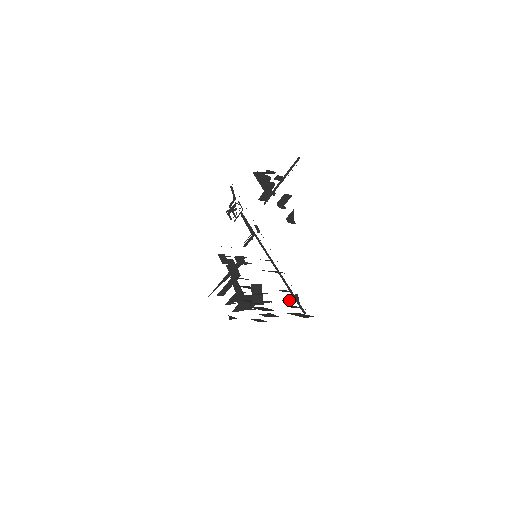
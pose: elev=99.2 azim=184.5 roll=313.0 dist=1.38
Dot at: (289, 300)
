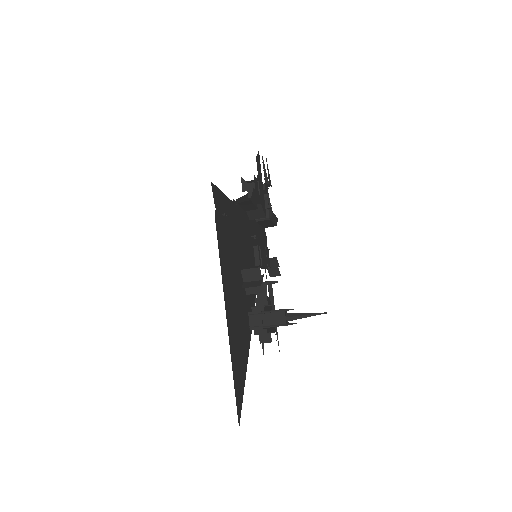
Dot at: occluded
